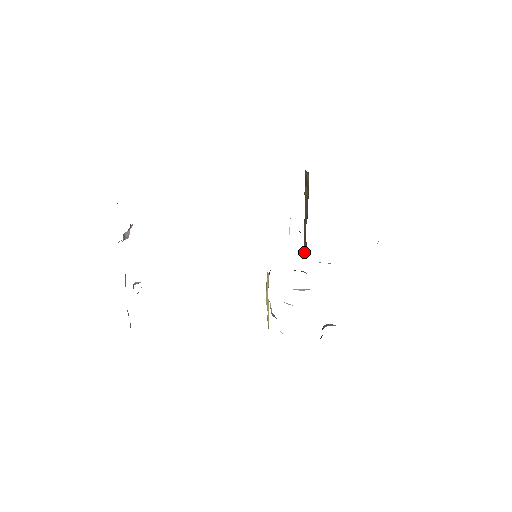
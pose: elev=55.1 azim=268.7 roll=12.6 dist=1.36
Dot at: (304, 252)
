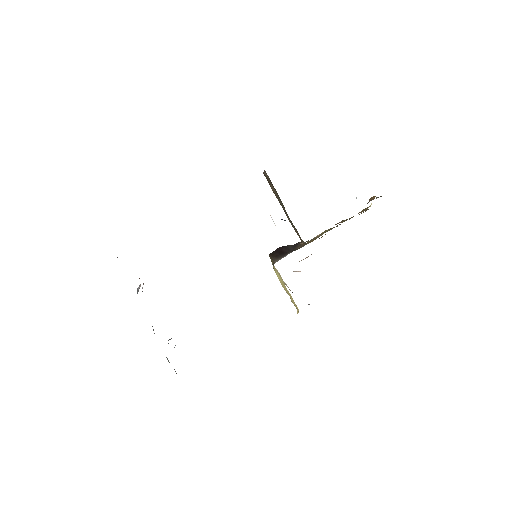
Dot at: (301, 241)
